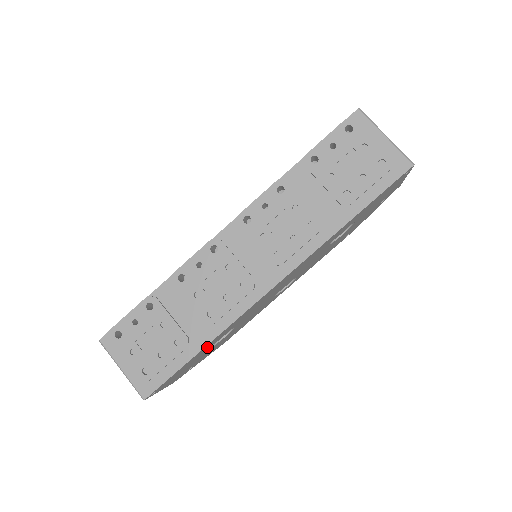
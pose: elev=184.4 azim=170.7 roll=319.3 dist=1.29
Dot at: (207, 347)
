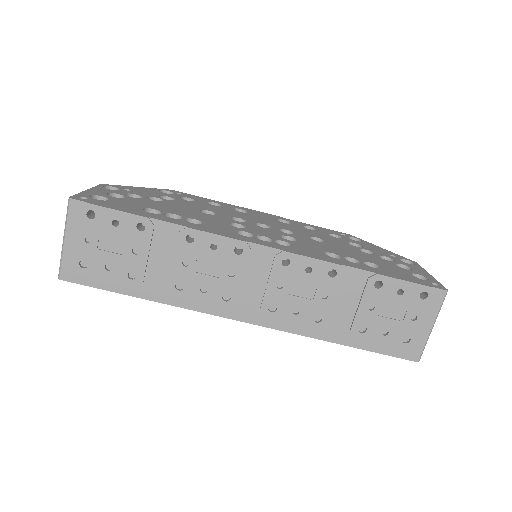
Dot at: occluded
